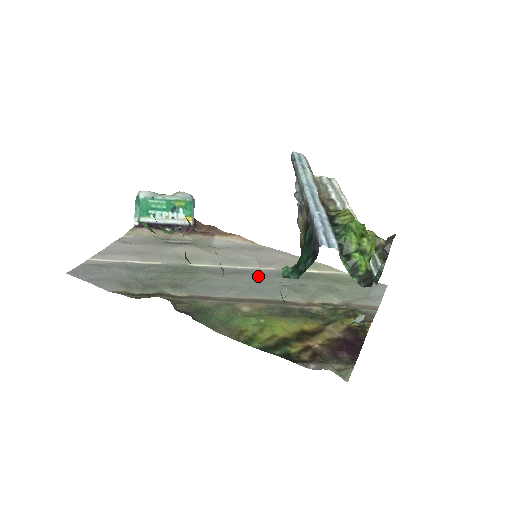
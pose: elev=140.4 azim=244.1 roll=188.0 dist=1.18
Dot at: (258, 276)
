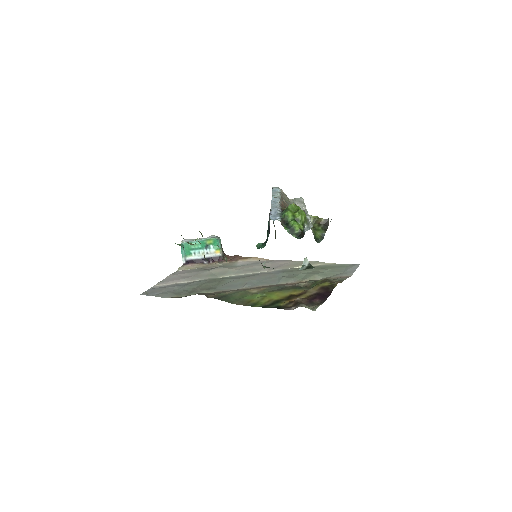
Dot at: (266, 275)
